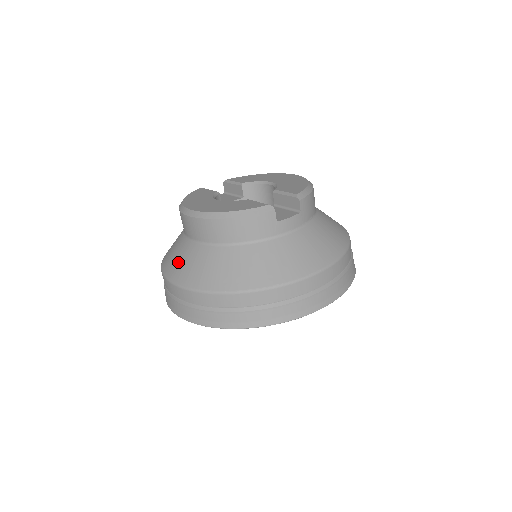
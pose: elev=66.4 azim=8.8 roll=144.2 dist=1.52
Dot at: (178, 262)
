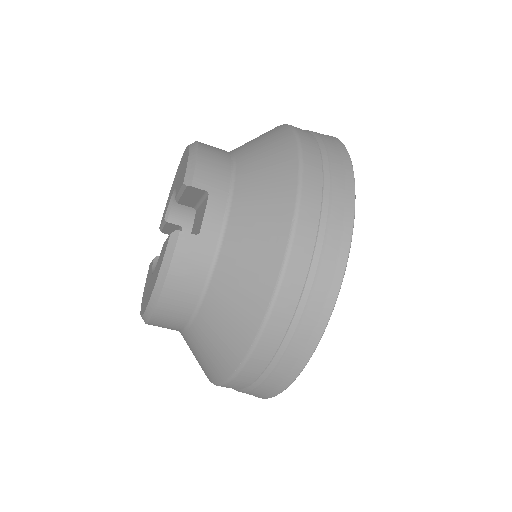
Dot at: (198, 361)
